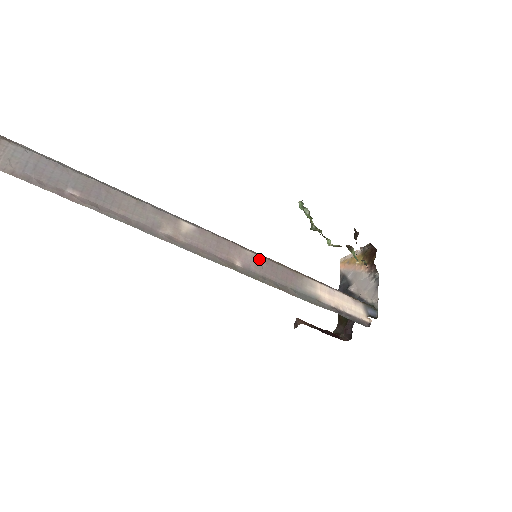
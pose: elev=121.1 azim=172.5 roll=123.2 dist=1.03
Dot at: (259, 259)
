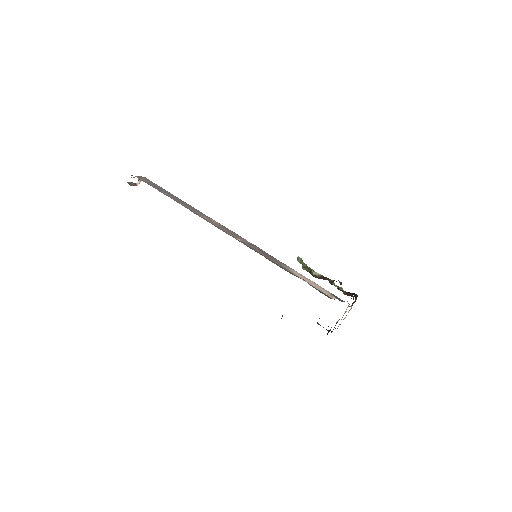
Dot at: (254, 246)
